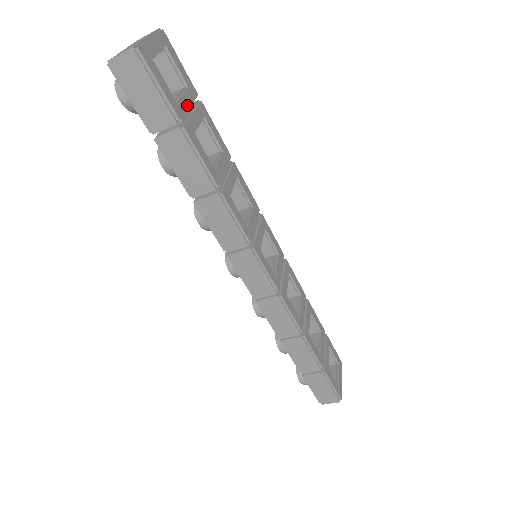
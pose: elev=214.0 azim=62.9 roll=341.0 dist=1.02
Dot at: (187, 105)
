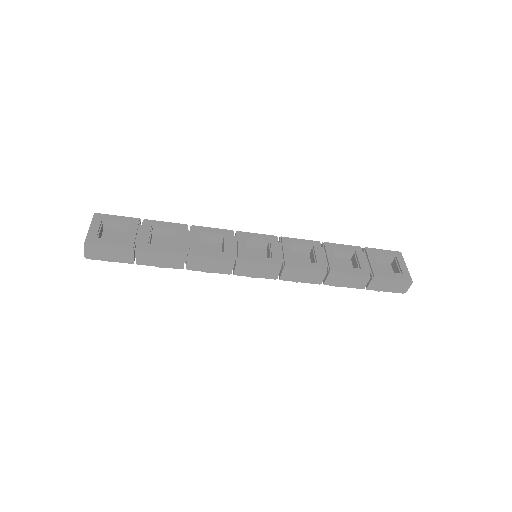
Dot at: (134, 234)
